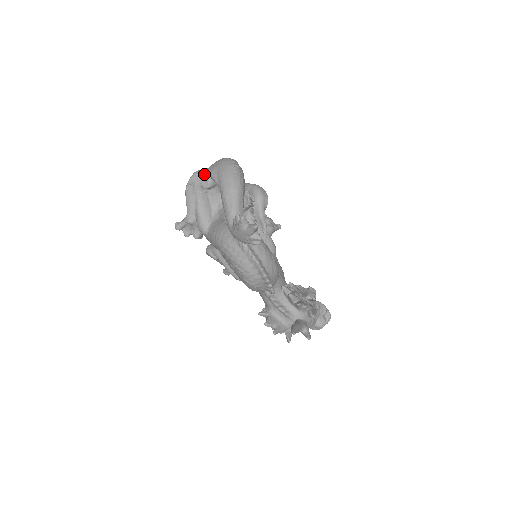
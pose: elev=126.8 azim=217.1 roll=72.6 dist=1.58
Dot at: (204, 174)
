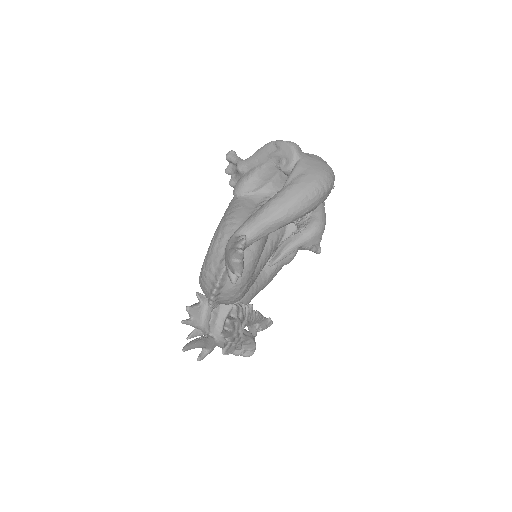
Dot at: (294, 156)
